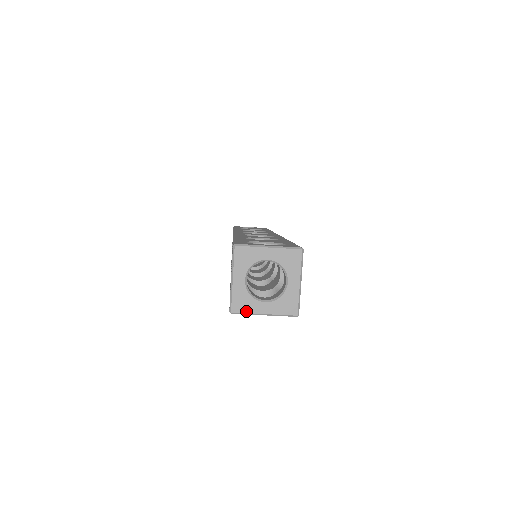
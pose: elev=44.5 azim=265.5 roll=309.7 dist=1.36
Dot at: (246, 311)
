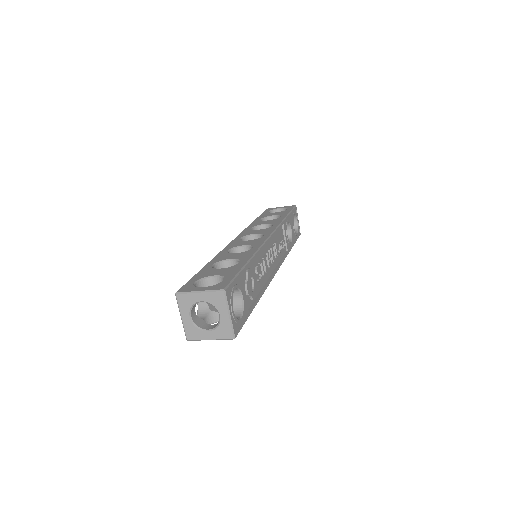
Dot at: (197, 339)
